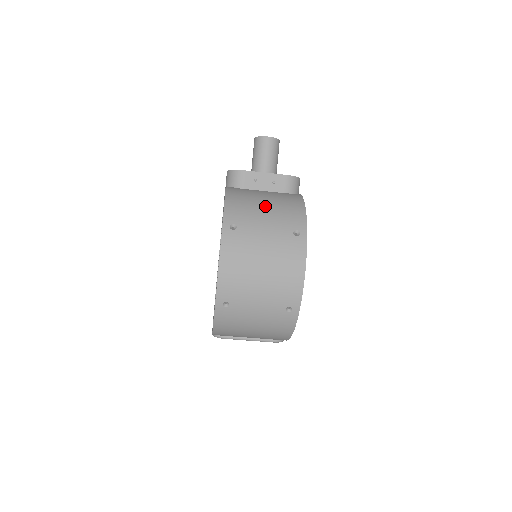
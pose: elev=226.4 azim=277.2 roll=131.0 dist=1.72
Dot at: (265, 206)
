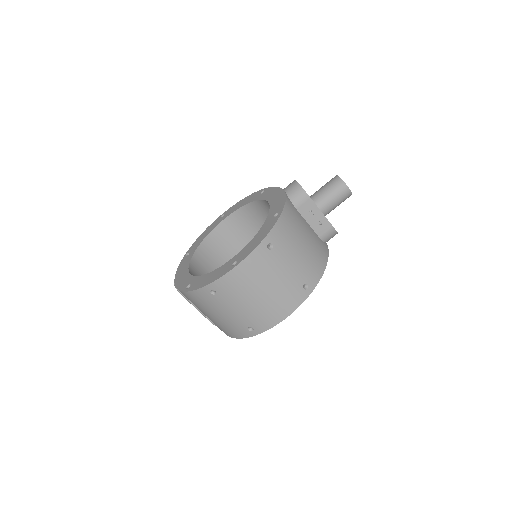
Dot at: (302, 245)
